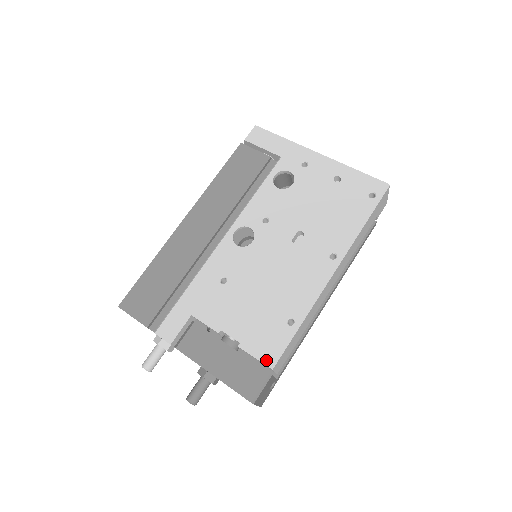
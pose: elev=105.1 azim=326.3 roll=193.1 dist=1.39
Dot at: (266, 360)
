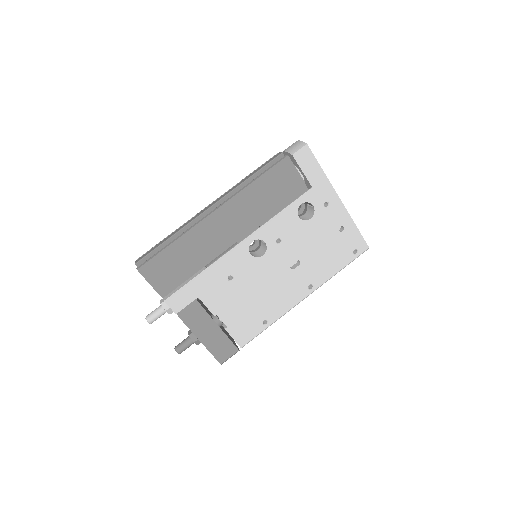
Dot at: (240, 343)
